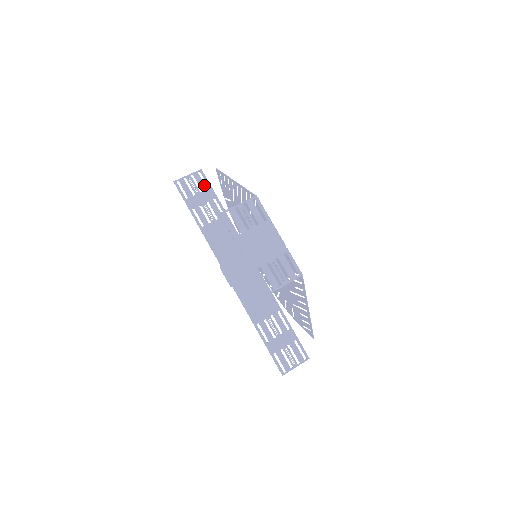
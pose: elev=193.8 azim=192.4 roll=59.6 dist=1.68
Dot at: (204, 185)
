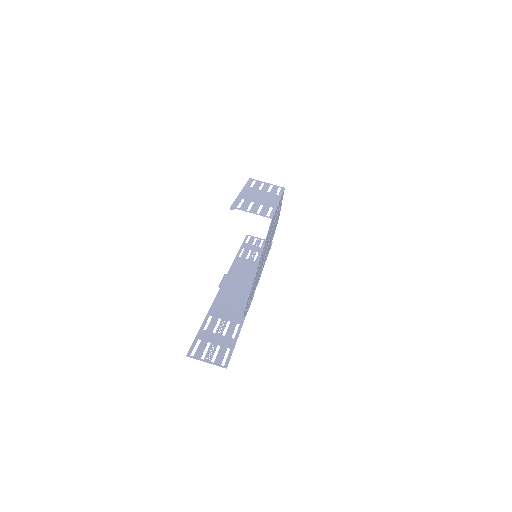
Dot at: occluded
